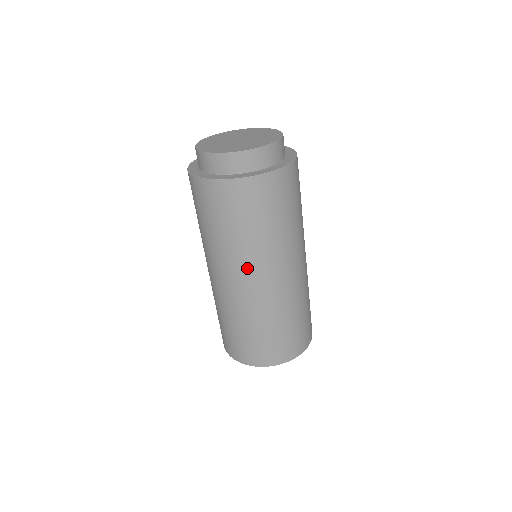
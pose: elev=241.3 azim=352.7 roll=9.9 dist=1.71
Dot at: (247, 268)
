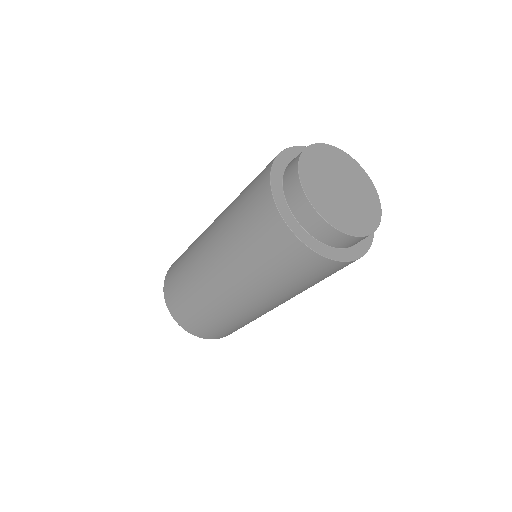
Dot at: (269, 301)
